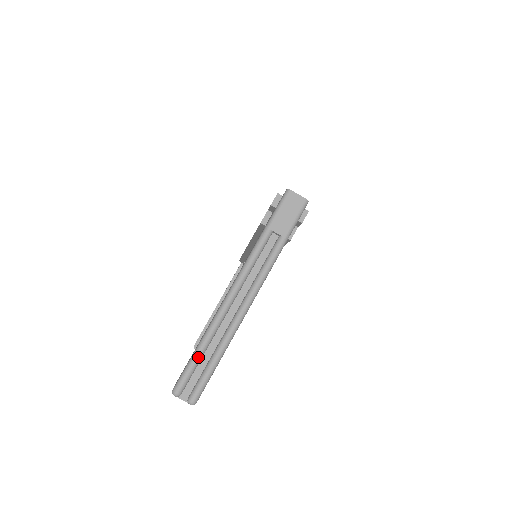
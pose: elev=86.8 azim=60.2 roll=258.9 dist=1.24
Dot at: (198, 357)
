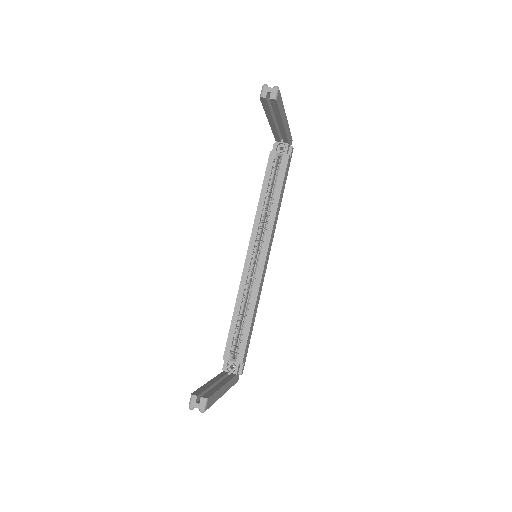
Dot at: occluded
